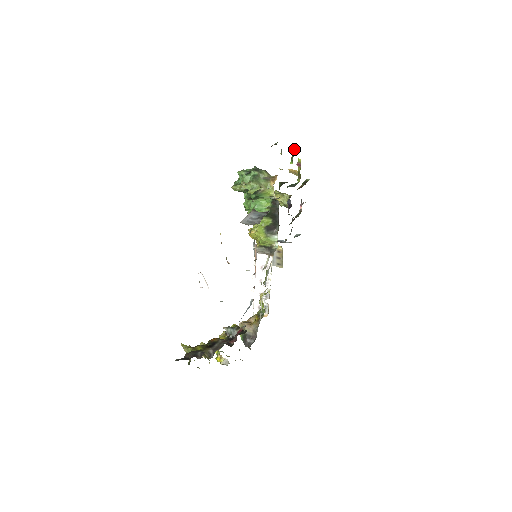
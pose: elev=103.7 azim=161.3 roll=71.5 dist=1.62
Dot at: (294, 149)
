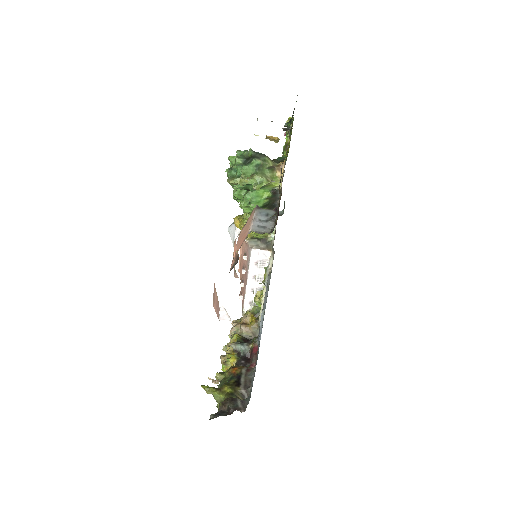
Dot at: occluded
